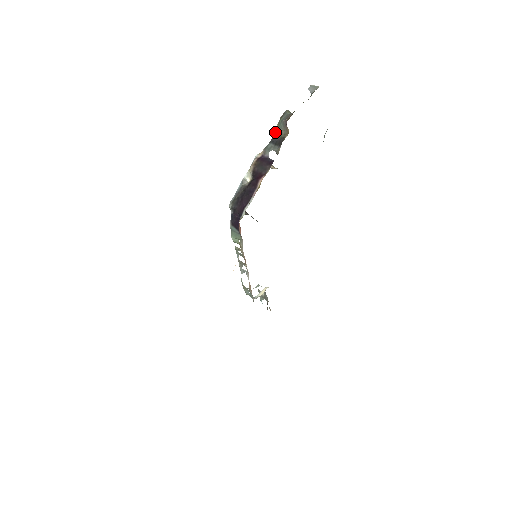
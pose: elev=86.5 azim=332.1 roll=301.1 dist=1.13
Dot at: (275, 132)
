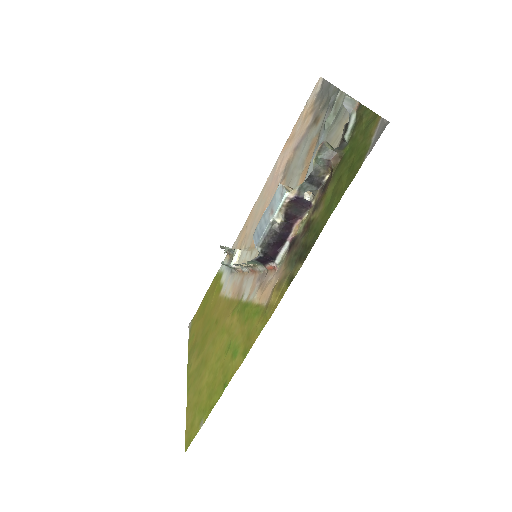
Dot at: occluded
